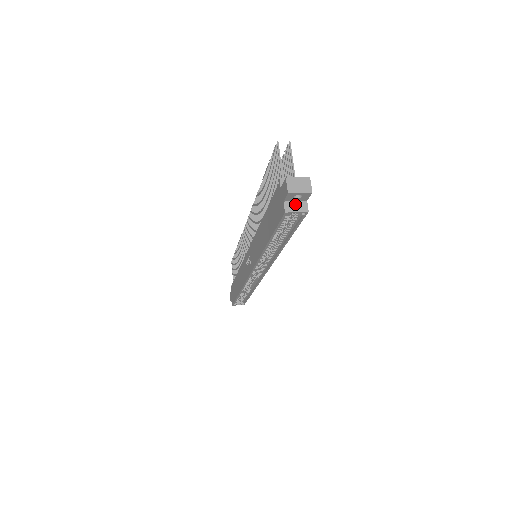
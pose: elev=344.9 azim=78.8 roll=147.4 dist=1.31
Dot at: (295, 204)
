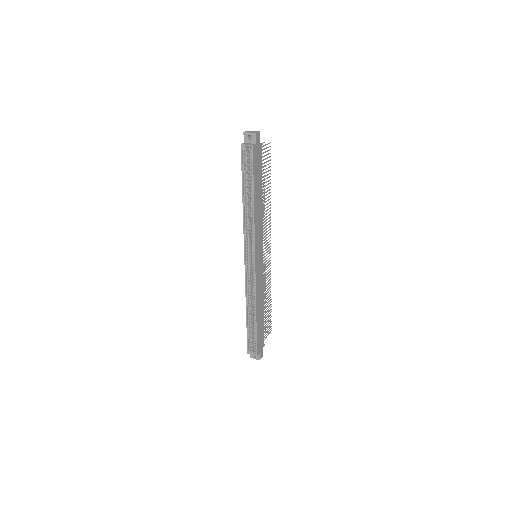
Dot at: (249, 144)
